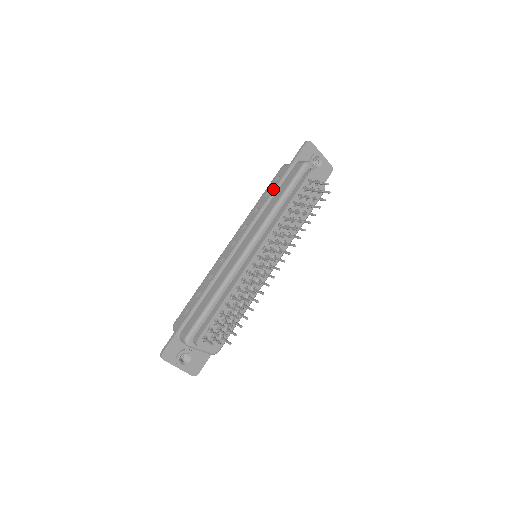
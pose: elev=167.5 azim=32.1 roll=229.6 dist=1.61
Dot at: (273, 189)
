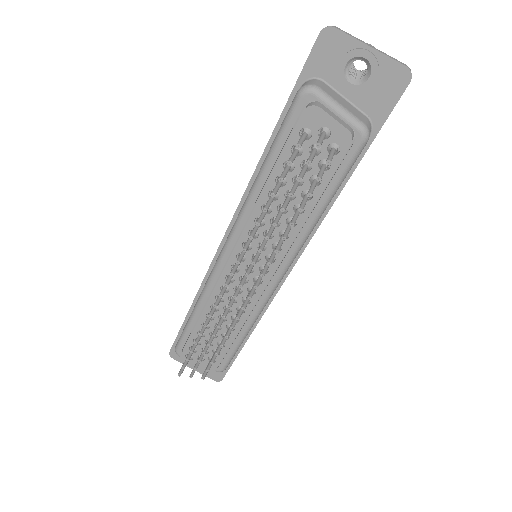
Dot at: (266, 145)
